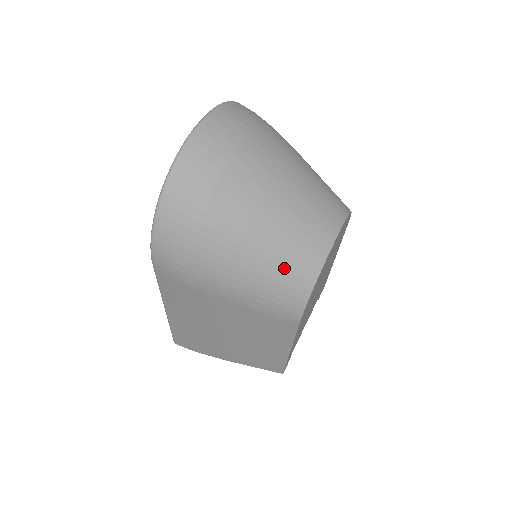
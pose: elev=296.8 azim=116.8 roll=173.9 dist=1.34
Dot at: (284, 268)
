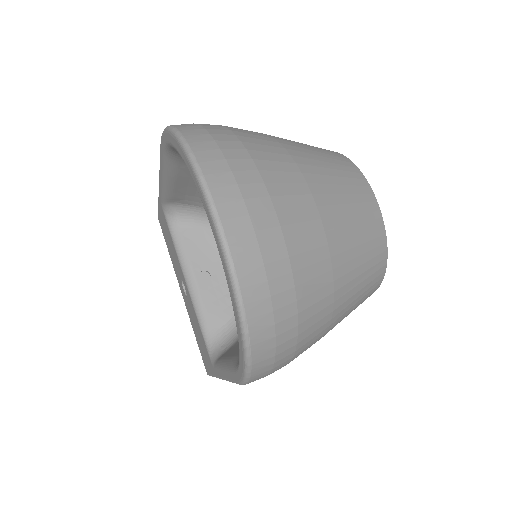
Dot at: (366, 278)
